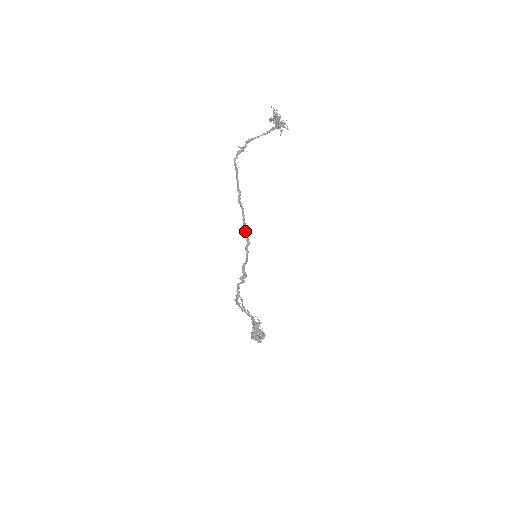
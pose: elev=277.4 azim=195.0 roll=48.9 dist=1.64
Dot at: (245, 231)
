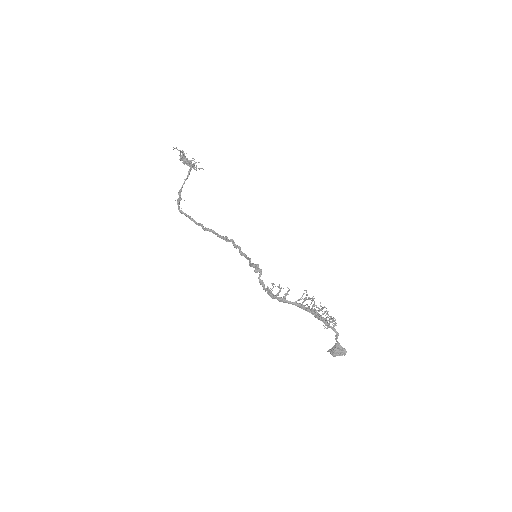
Dot at: (228, 241)
